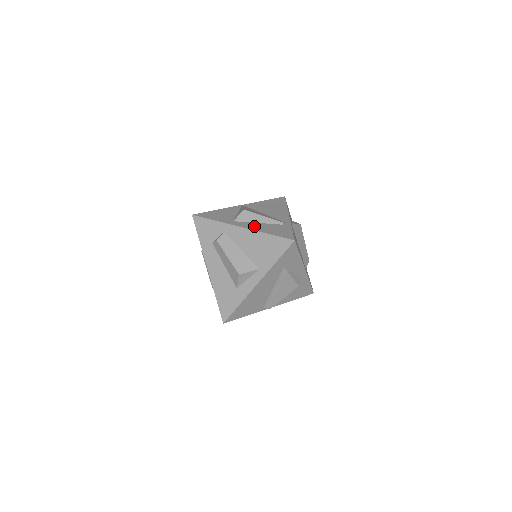
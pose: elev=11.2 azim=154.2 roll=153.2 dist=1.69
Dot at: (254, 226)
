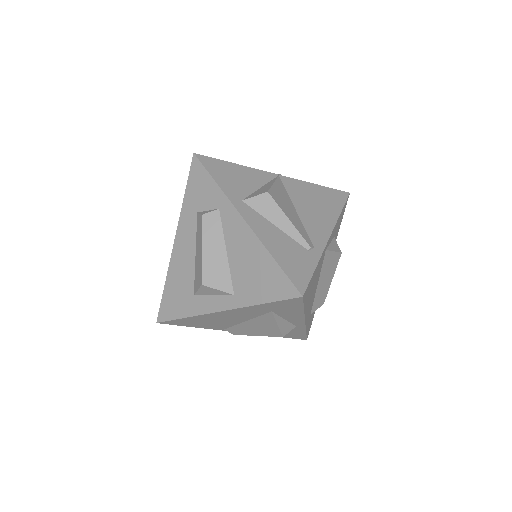
Dot at: (264, 229)
